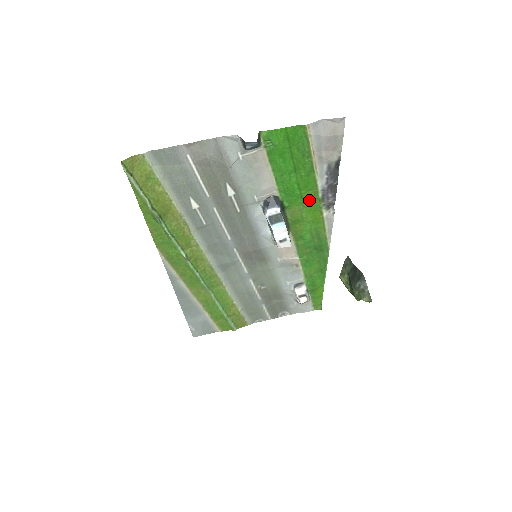
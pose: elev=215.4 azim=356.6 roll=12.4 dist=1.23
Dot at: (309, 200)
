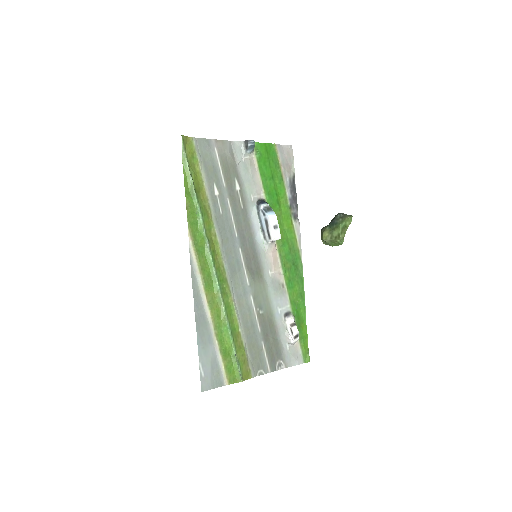
Dot at: (283, 208)
